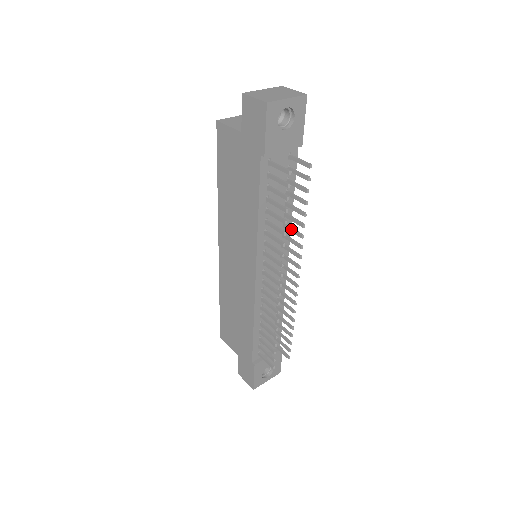
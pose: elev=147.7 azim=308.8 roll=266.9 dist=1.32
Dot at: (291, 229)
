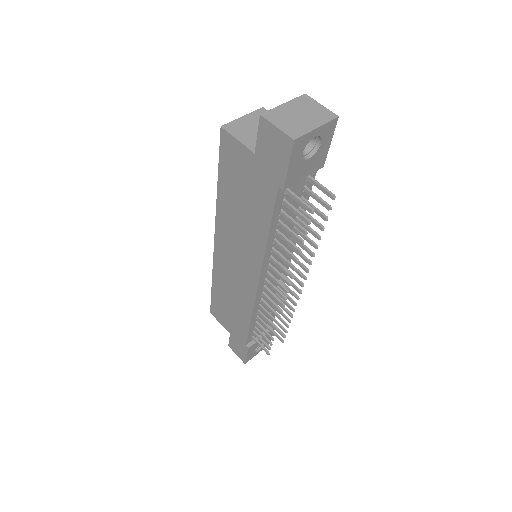
Dot at: (300, 244)
